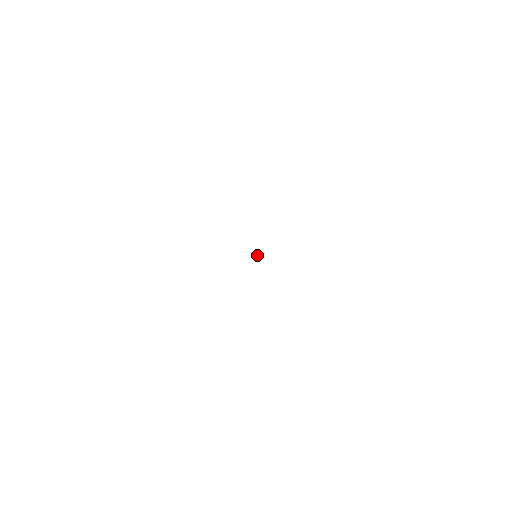
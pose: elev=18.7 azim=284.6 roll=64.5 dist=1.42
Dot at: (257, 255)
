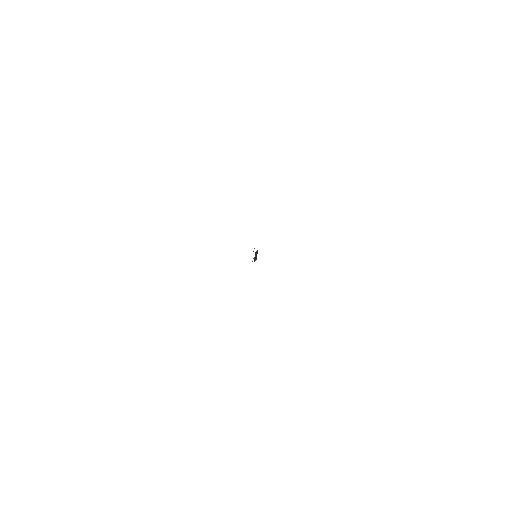
Dot at: occluded
